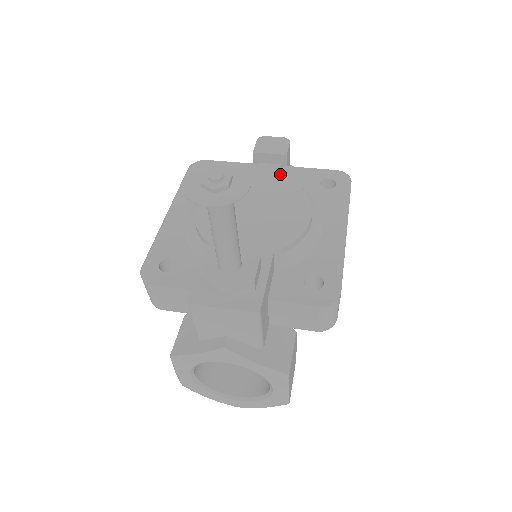
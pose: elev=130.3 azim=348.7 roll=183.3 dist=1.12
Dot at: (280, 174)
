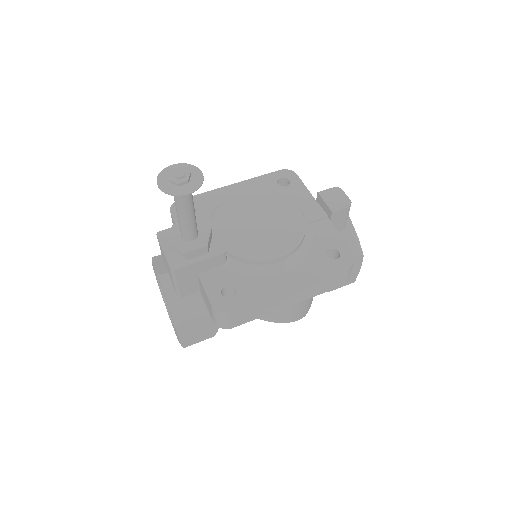
Dot at: (318, 221)
